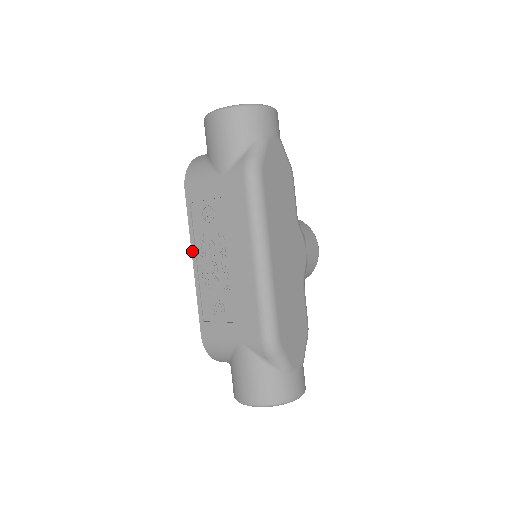
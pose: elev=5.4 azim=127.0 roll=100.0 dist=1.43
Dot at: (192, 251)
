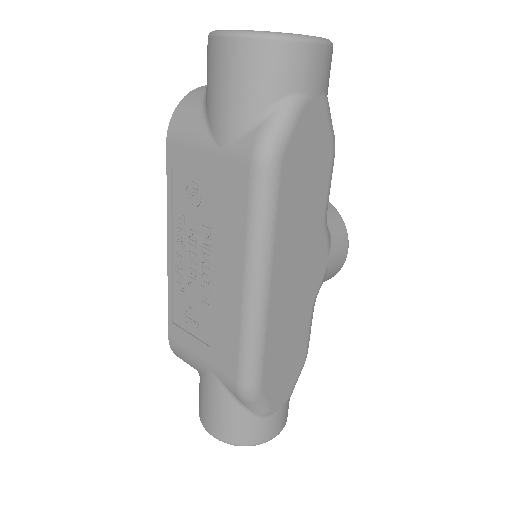
Dot at: (168, 233)
